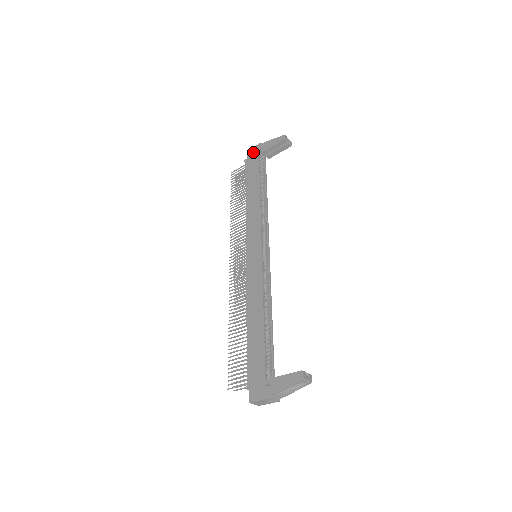
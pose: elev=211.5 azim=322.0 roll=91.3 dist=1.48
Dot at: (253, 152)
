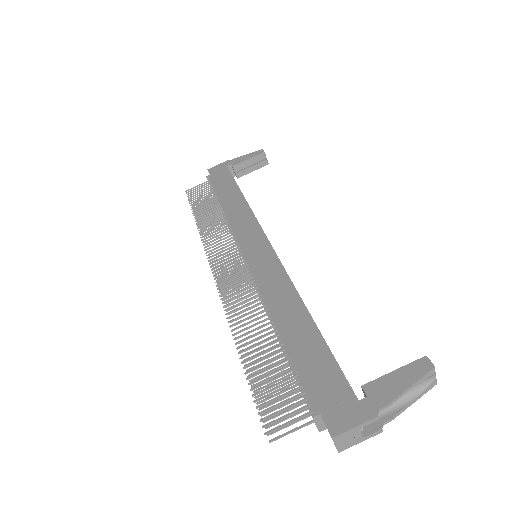
Dot at: (218, 168)
